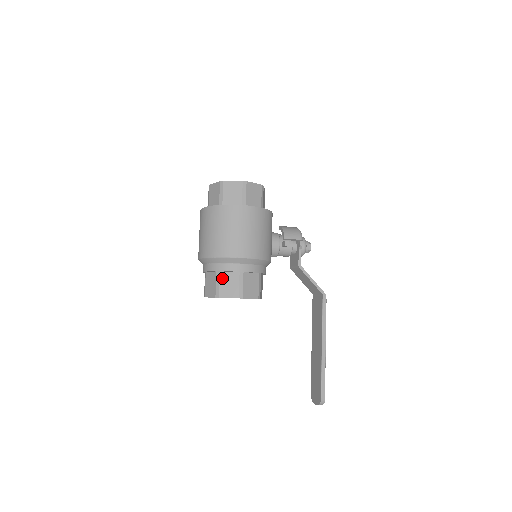
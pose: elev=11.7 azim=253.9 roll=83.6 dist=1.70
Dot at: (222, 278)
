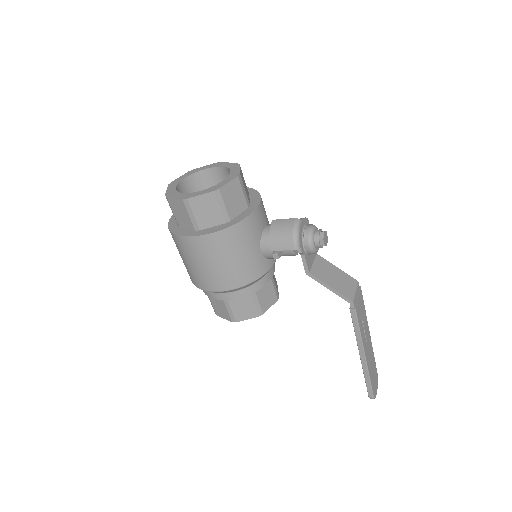
Dot at: (211, 299)
